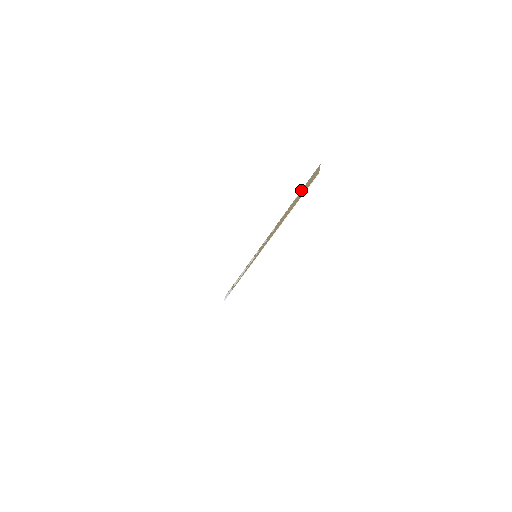
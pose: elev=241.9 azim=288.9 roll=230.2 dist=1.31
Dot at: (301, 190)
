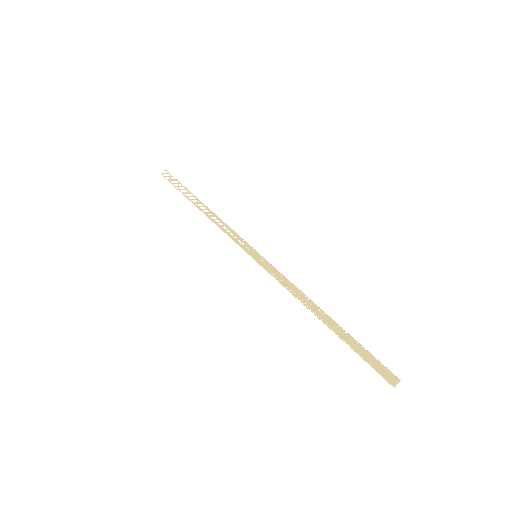
Dot at: (363, 347)
